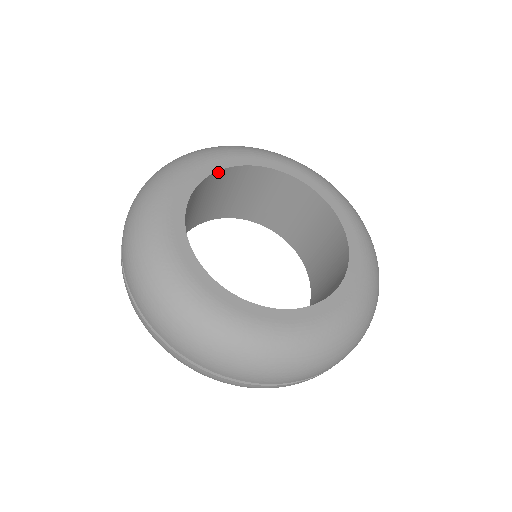
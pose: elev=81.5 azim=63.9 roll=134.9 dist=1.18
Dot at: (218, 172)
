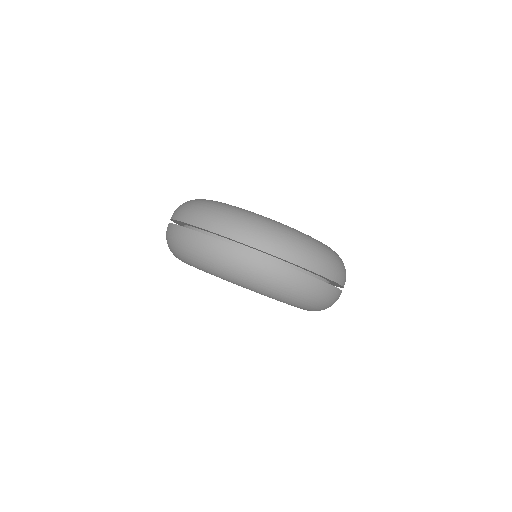
Dot at: occluded
